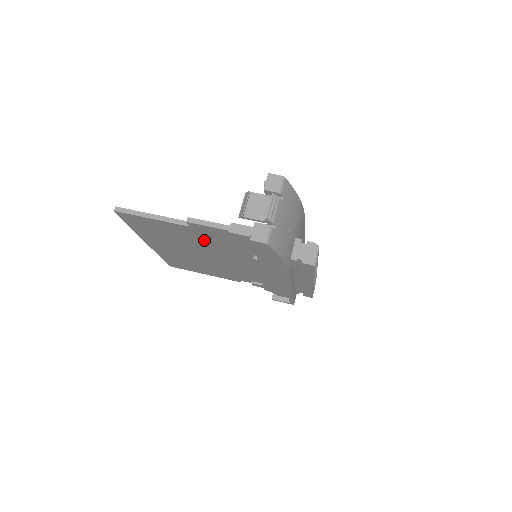
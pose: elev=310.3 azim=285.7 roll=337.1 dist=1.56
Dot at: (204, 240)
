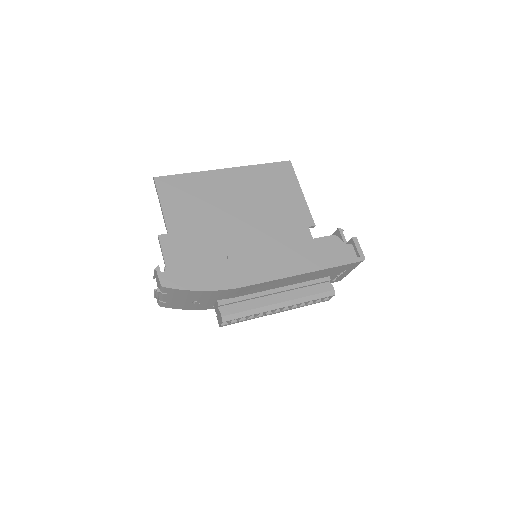
Dot at: (197, 236)
